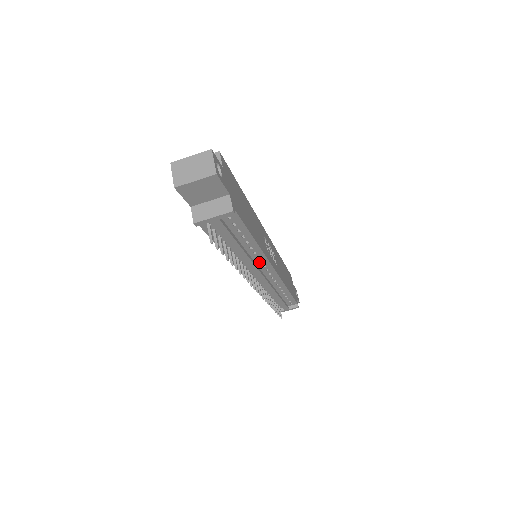
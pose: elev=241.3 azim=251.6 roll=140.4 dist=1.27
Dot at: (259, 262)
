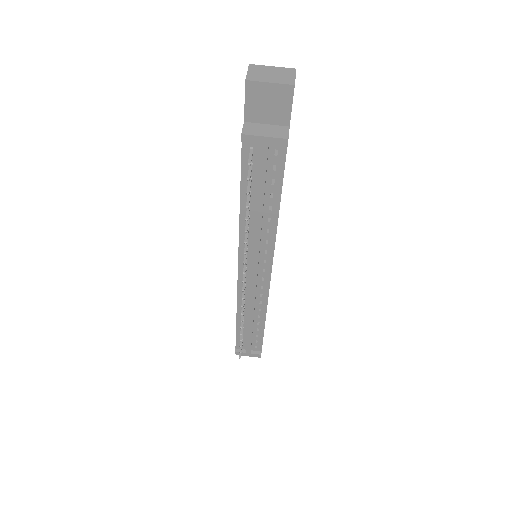
Dot at: (264, 251)
